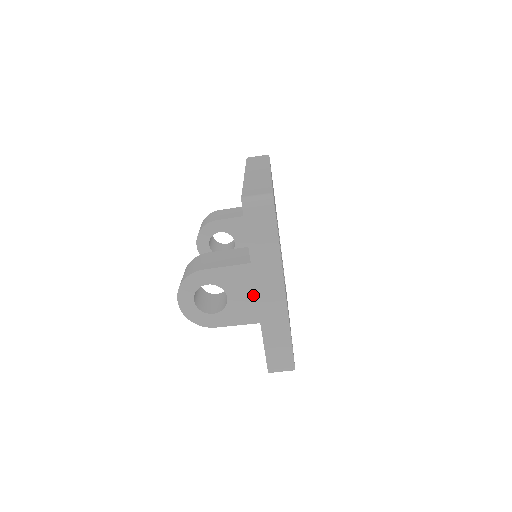
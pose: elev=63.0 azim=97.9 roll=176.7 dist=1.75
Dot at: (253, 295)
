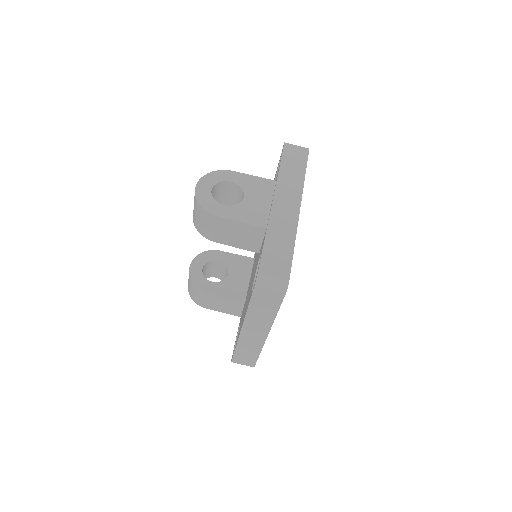
Dot at: (268, 204)
